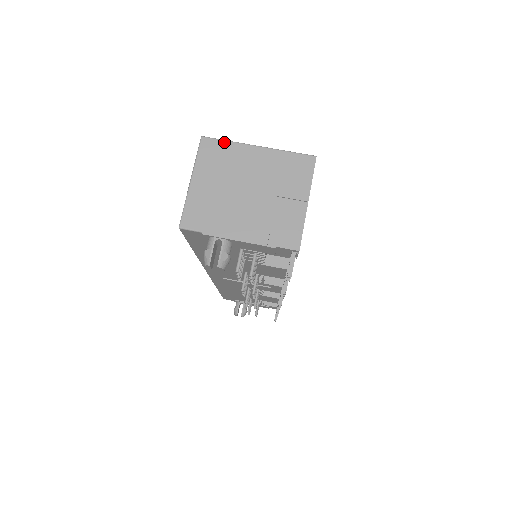
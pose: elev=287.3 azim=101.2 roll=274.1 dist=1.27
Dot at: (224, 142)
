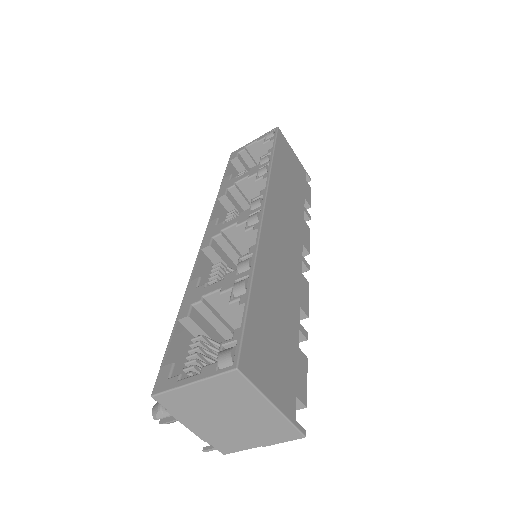
Dot at: (250, 386)
